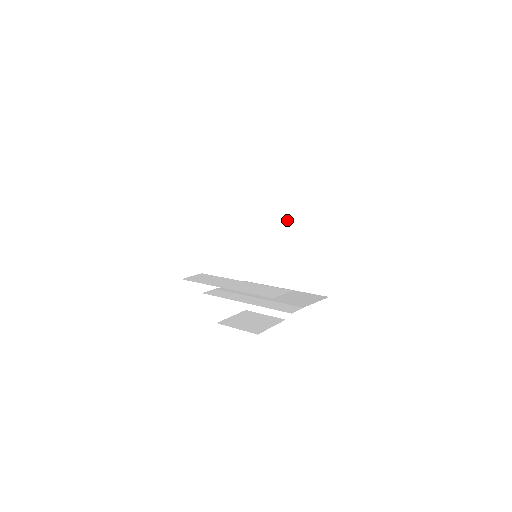
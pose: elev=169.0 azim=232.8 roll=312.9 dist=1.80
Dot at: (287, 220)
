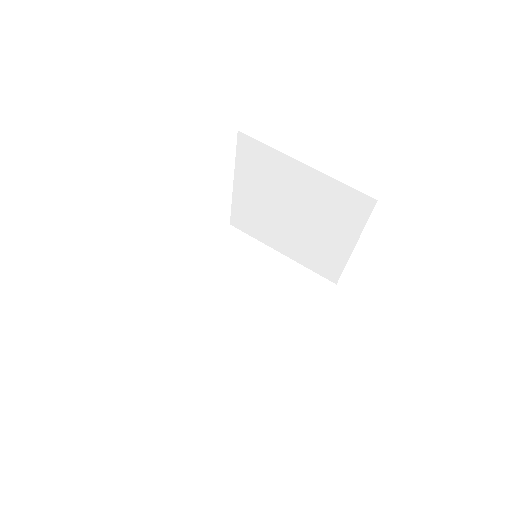
Dot at: (301, 199)
